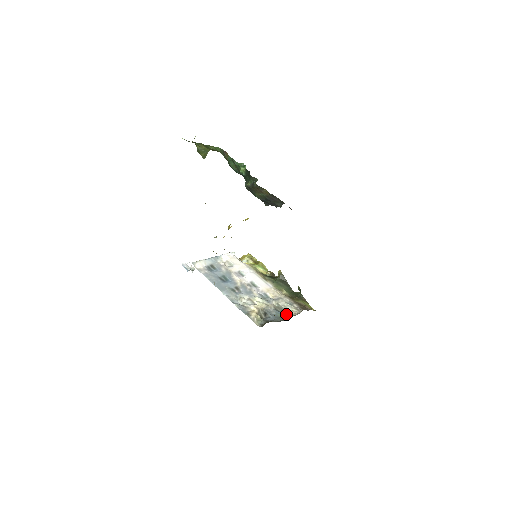
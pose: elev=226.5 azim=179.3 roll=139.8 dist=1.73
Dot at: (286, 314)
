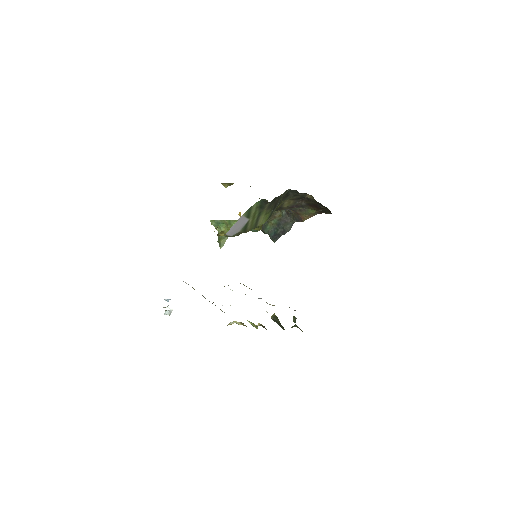
Dot at: occluded
